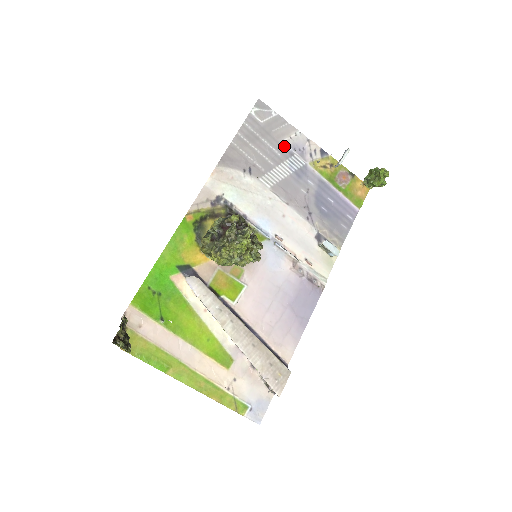
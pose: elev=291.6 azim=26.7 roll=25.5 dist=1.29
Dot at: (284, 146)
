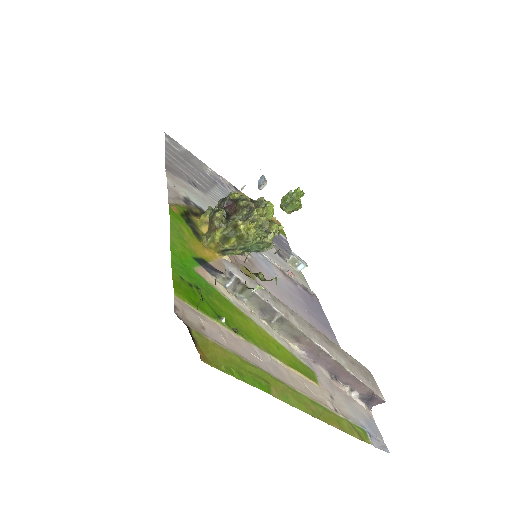
Dot at: (206, 174)
